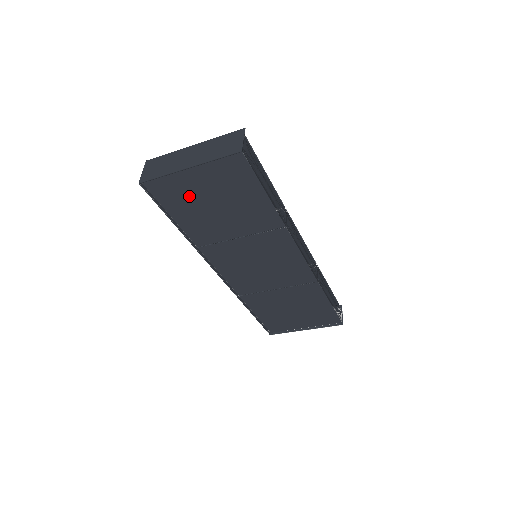
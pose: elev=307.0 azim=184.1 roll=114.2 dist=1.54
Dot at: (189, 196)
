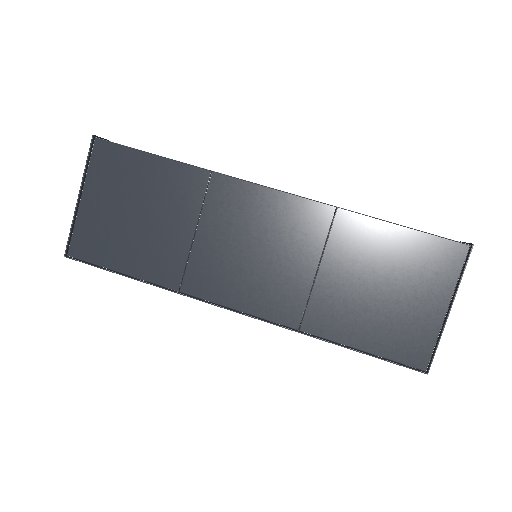
Dot at: (110, 230)
